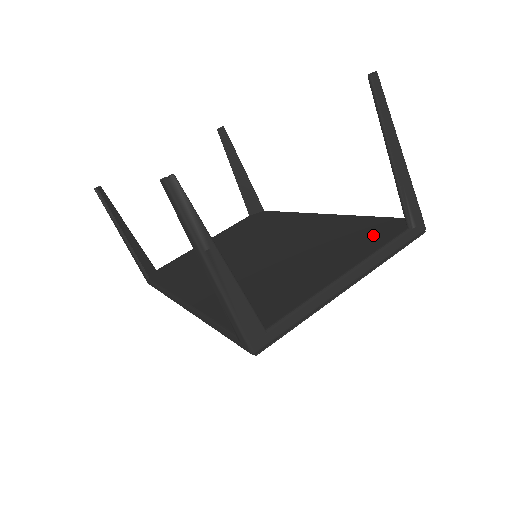
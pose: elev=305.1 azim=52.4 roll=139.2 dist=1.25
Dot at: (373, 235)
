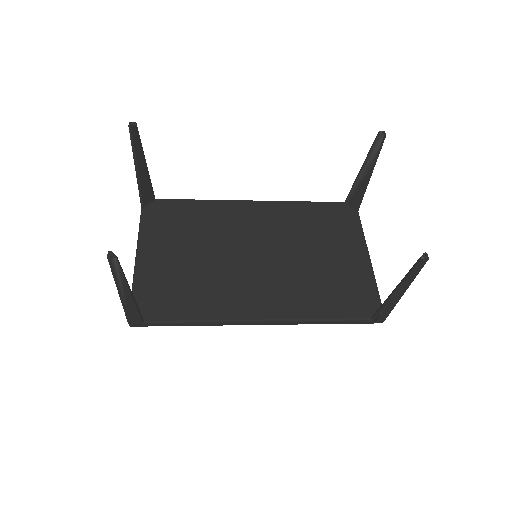
Dot at: (342, 220)
